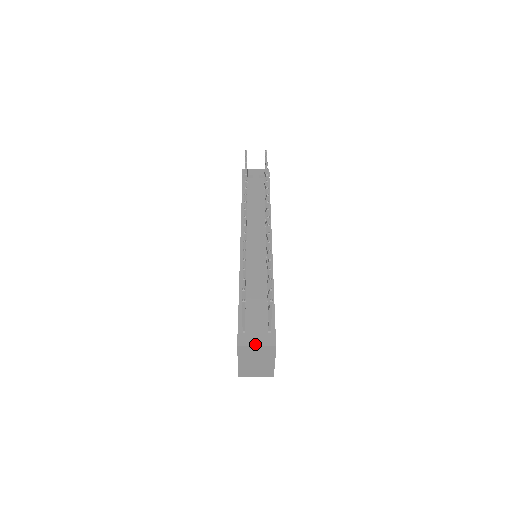
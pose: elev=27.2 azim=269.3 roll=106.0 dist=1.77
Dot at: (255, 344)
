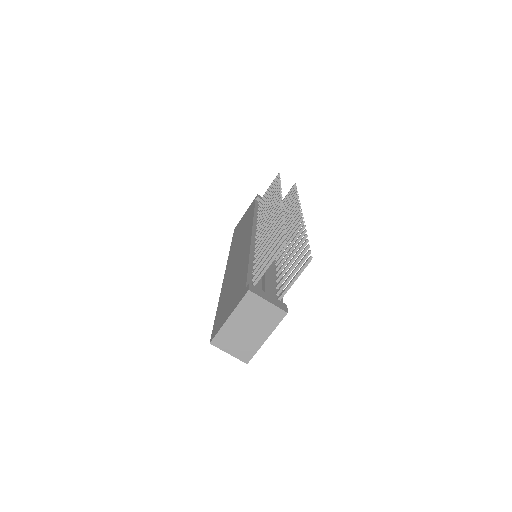
Dot at: (267, 299)
